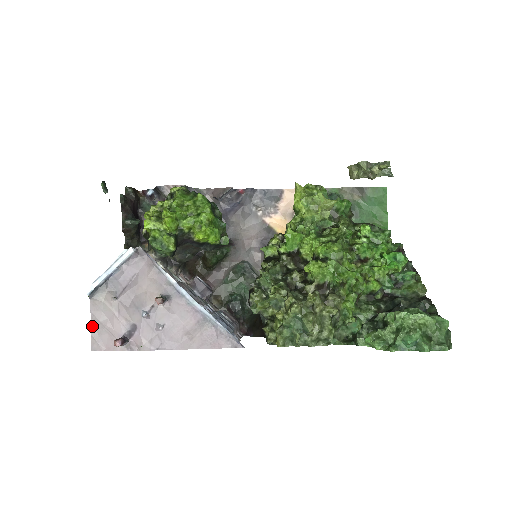
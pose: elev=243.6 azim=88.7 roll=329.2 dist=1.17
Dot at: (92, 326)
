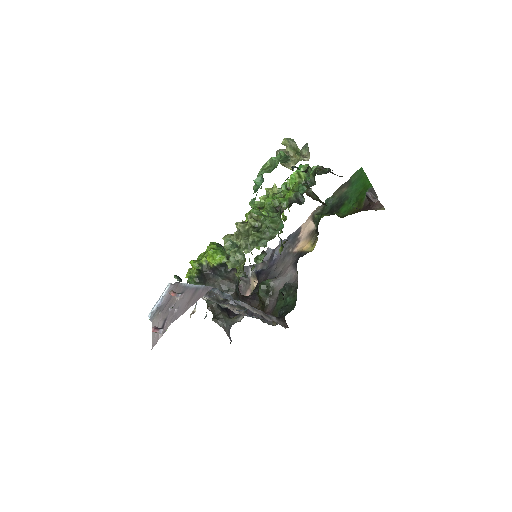
Dot at: (152, 336)
